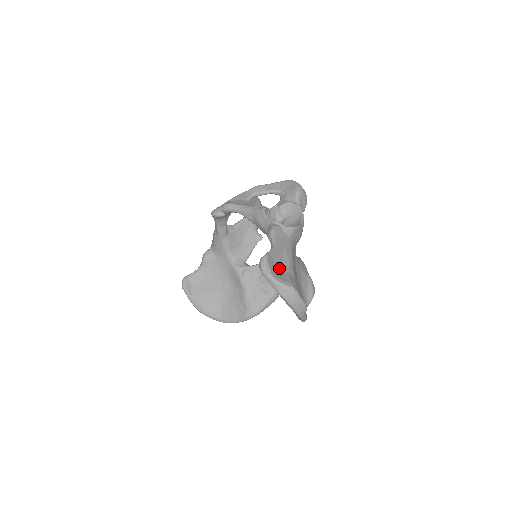
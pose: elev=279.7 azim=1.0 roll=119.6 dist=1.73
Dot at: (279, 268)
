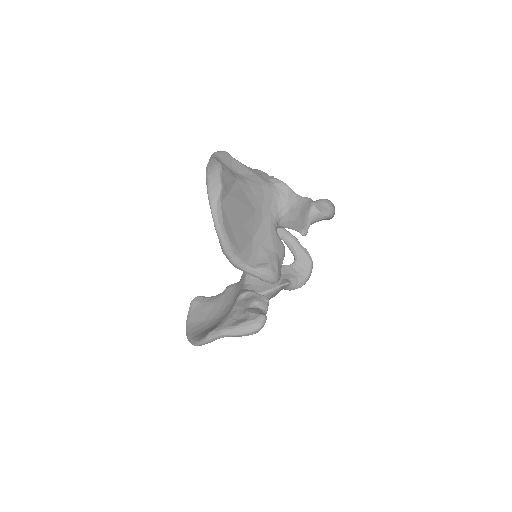
Dot at: (230, 169)
